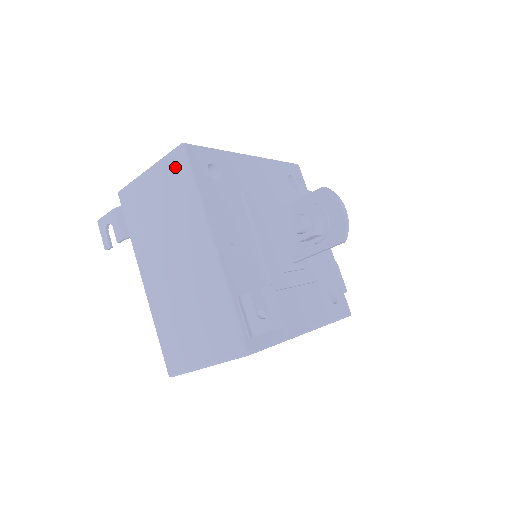
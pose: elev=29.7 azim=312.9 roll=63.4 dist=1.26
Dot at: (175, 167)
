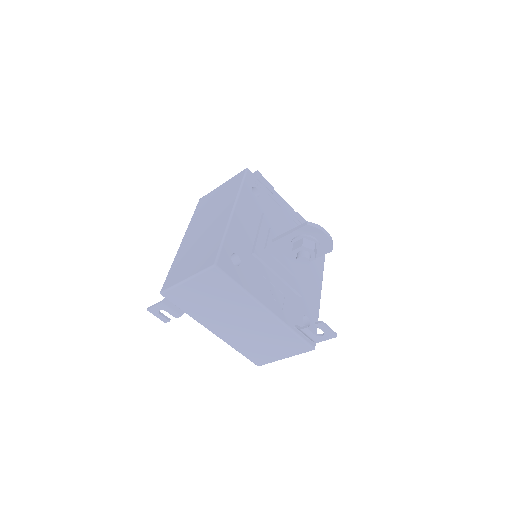
Dot at: (215, 279)
